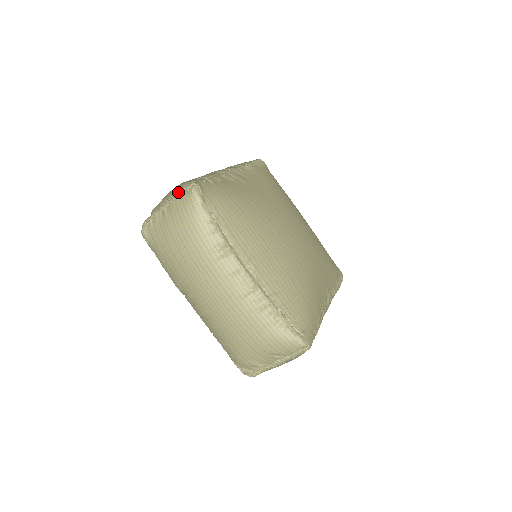
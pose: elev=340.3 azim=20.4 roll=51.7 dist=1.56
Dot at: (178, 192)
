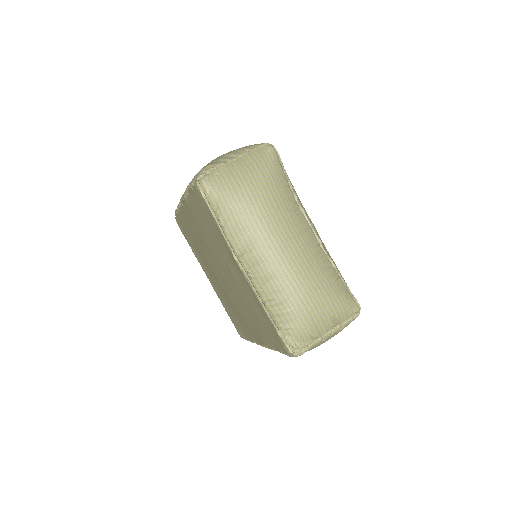
Dot at: (248, 149)
